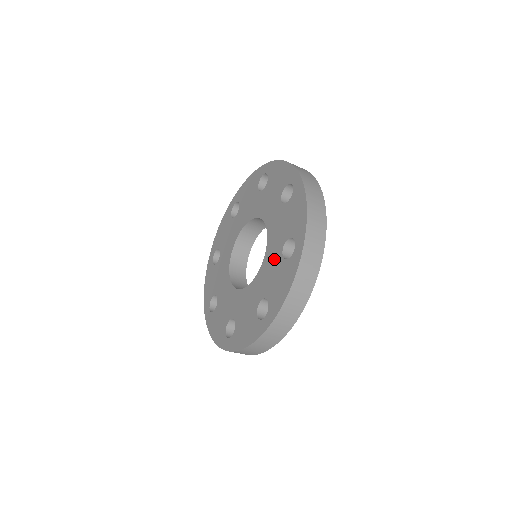
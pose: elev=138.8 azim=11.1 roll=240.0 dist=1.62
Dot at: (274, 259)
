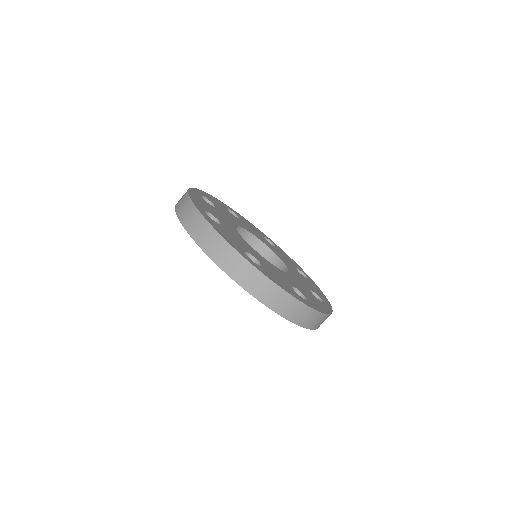
Dot at: occluded
